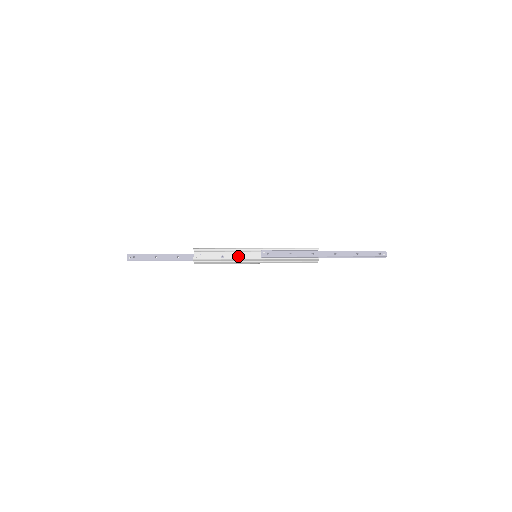
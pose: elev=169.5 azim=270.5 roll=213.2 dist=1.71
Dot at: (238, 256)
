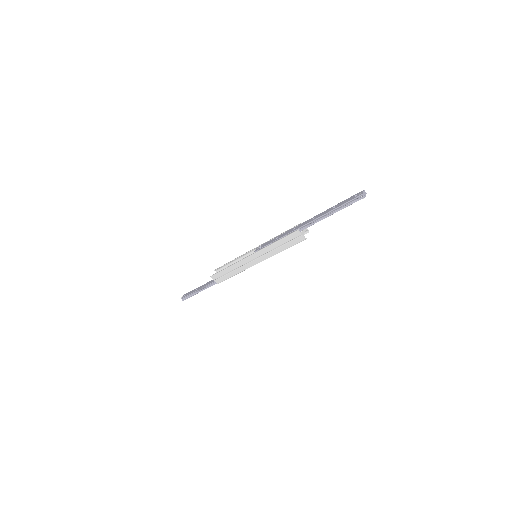
Dot at: occluded
